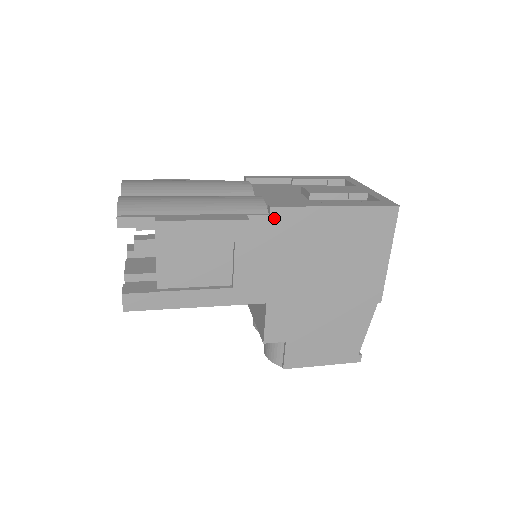
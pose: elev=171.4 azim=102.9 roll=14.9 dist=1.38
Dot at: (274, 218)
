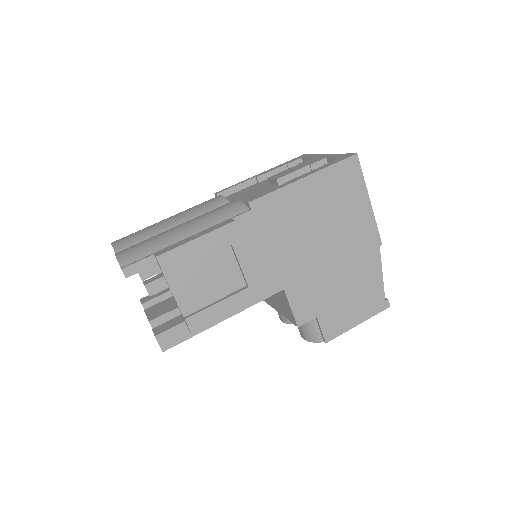
Dot at: (256, 211)
